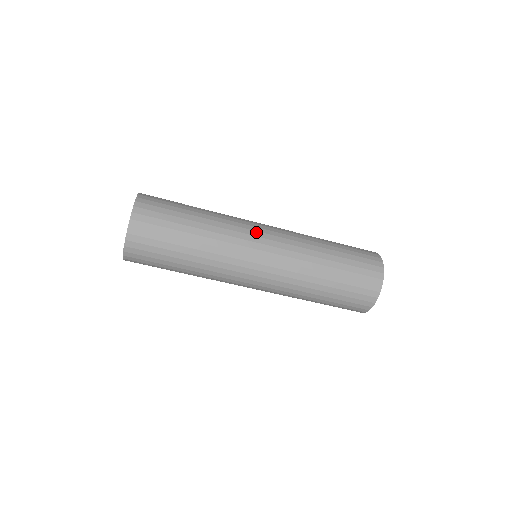
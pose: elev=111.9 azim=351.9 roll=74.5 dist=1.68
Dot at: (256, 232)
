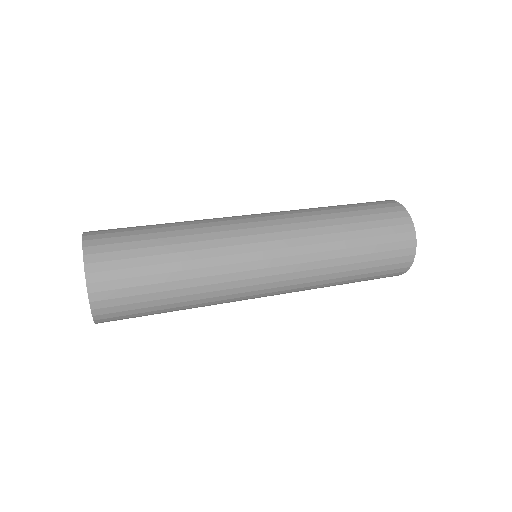
Dot at: (240, 216)
